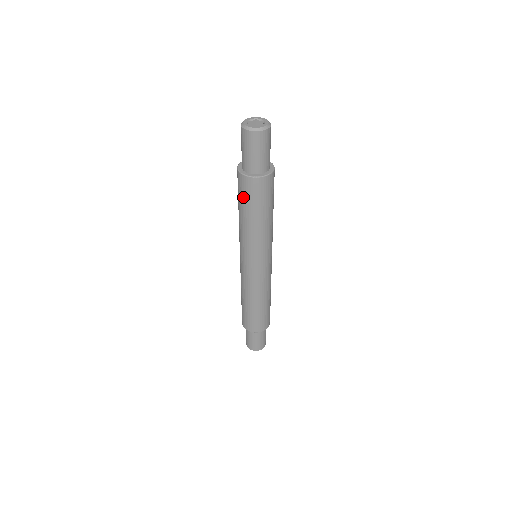
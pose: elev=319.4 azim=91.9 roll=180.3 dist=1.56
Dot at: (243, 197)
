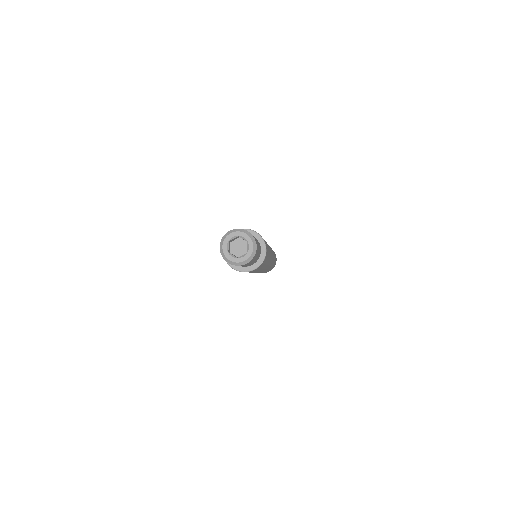
Dot at: occluded
